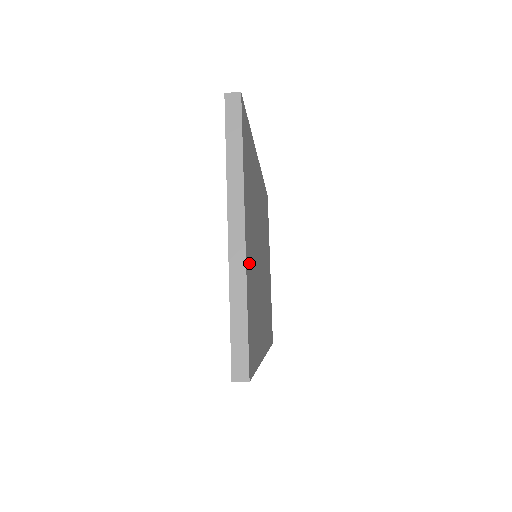
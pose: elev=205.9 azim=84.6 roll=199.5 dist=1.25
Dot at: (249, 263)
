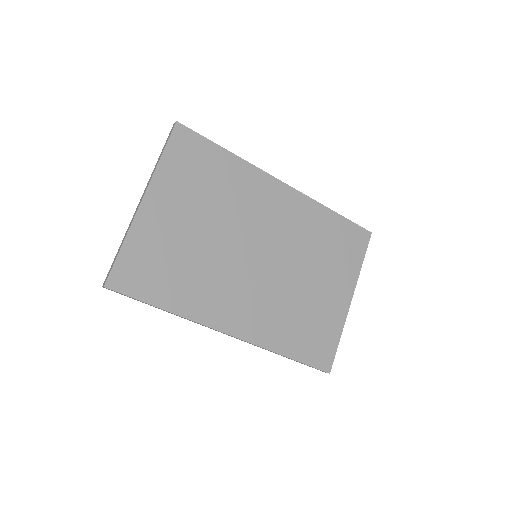
Dot at: (154, 225)
